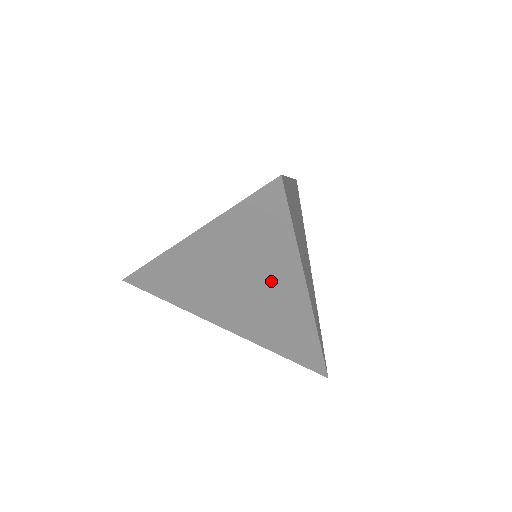
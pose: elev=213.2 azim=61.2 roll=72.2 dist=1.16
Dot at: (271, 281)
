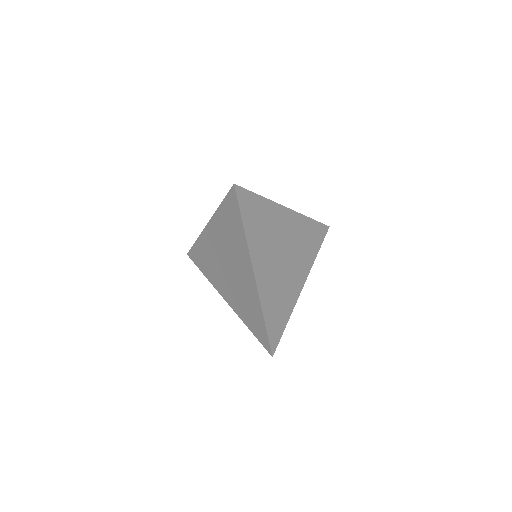
Dot at: occluded
